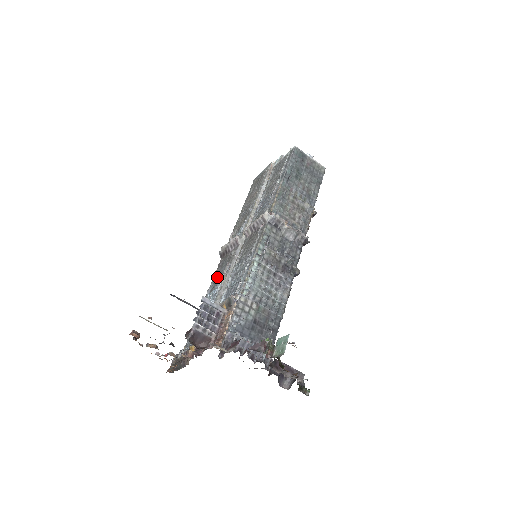
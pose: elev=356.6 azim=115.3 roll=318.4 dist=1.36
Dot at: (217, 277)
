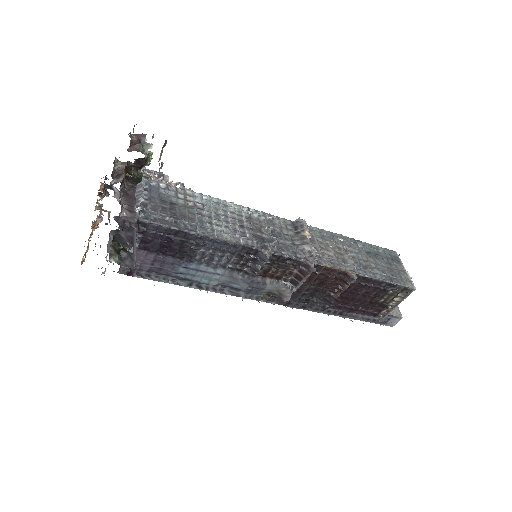
Dot at: occluded
